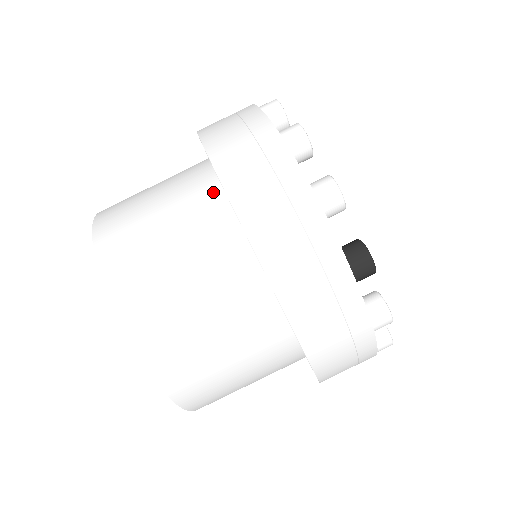
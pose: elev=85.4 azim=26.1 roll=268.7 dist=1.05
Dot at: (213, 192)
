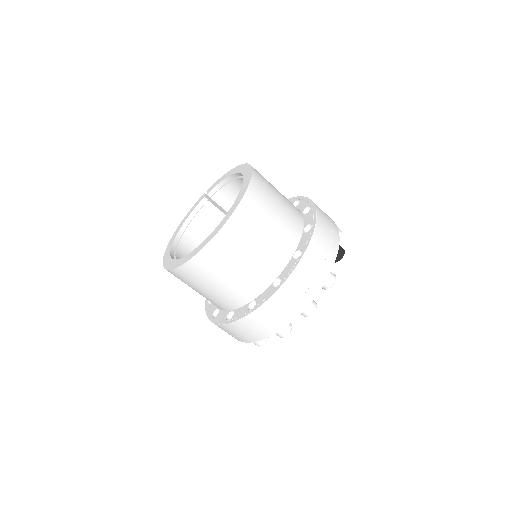
Dot at: occluded
